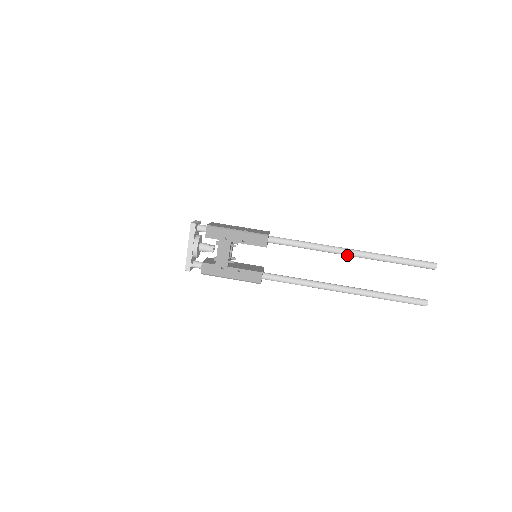
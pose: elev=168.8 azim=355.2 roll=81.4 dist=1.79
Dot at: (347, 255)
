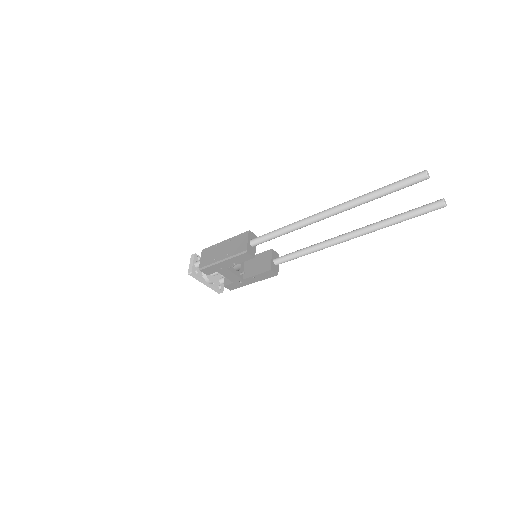
Dot at: (327, 217)
